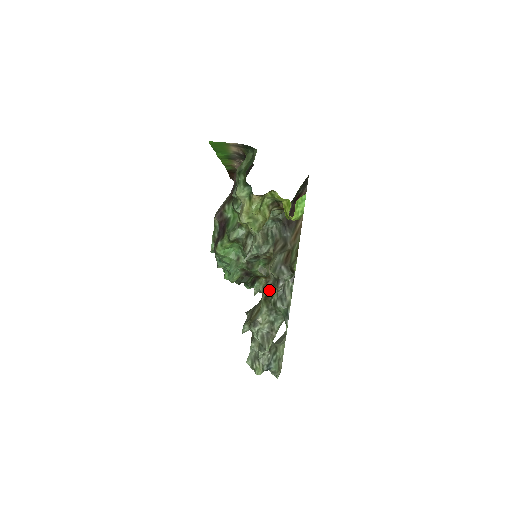
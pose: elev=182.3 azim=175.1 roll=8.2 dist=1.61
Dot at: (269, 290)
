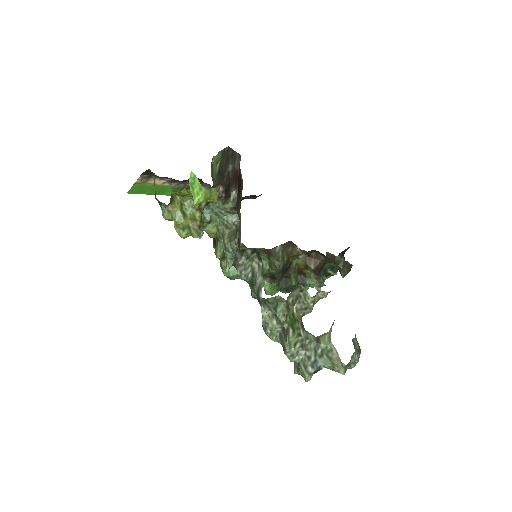
Dot at: occluded
